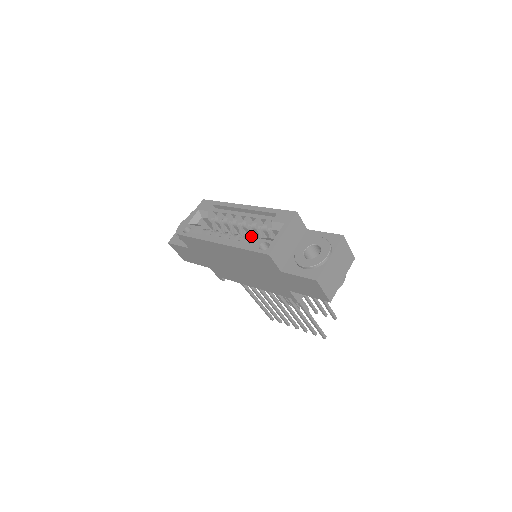
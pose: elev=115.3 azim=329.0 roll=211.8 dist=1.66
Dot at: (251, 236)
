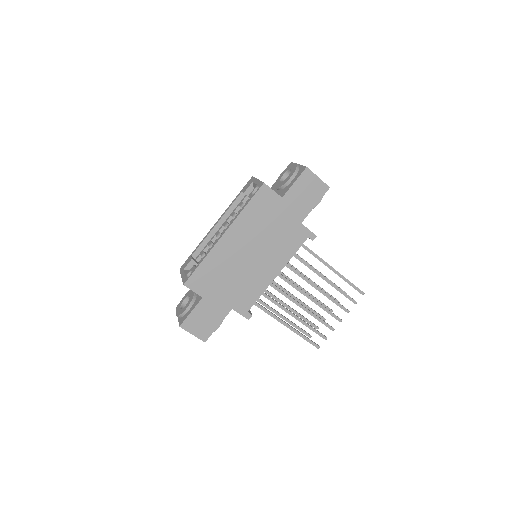
Dot at: occluded
